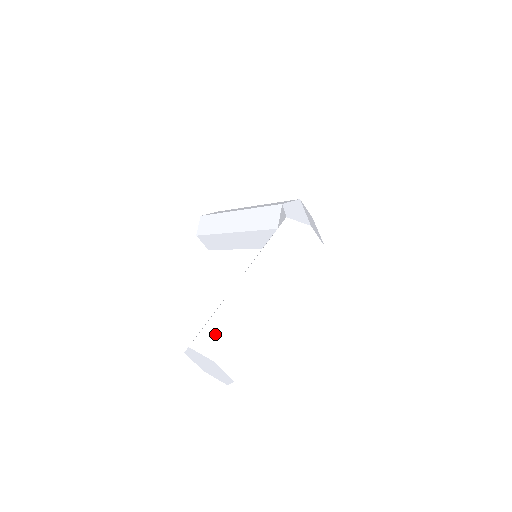
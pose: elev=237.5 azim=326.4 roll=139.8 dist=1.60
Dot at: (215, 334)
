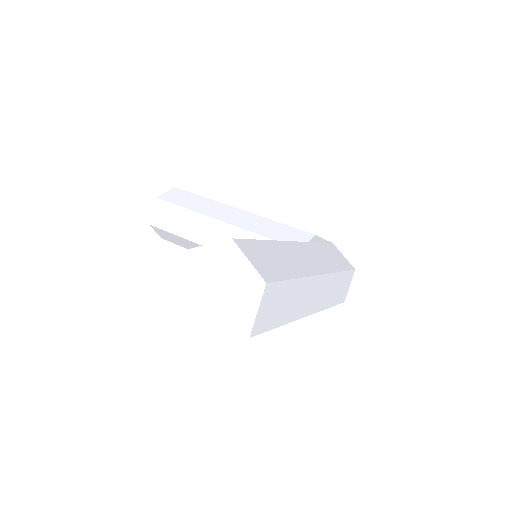
Dot at: (267, 258)
